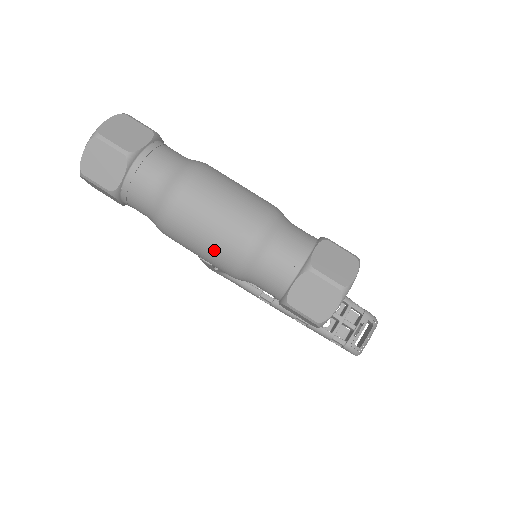
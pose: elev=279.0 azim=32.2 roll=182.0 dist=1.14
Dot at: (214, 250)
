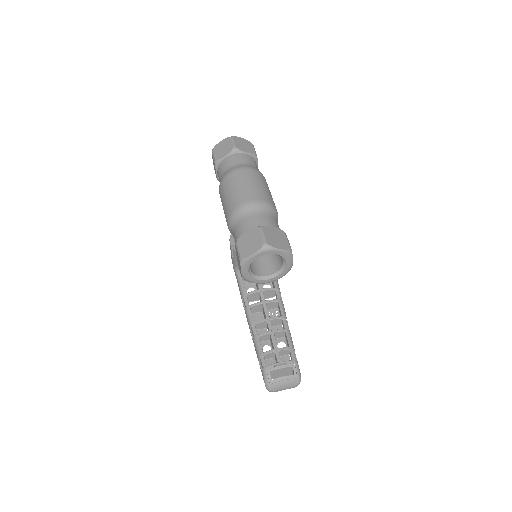
Dot at: (230, 200)
